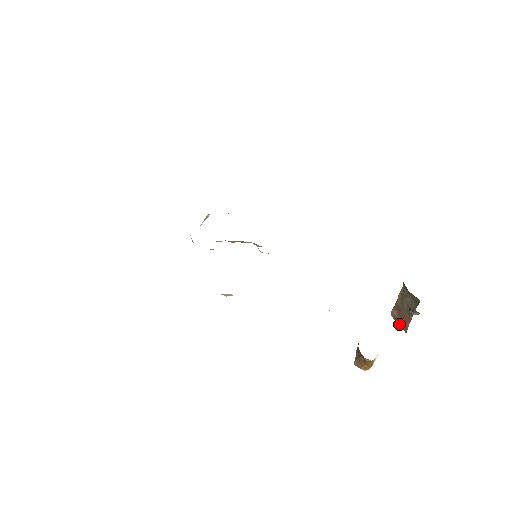
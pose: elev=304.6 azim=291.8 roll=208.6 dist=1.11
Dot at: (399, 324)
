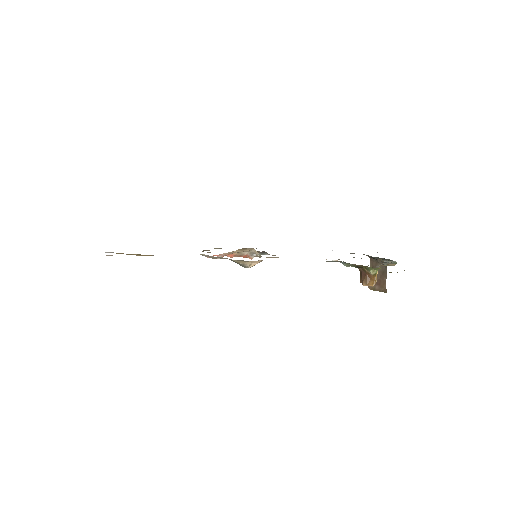
Dot at: (378, 290)
